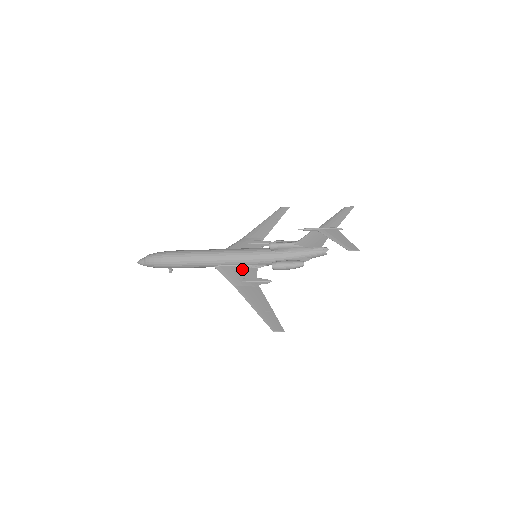
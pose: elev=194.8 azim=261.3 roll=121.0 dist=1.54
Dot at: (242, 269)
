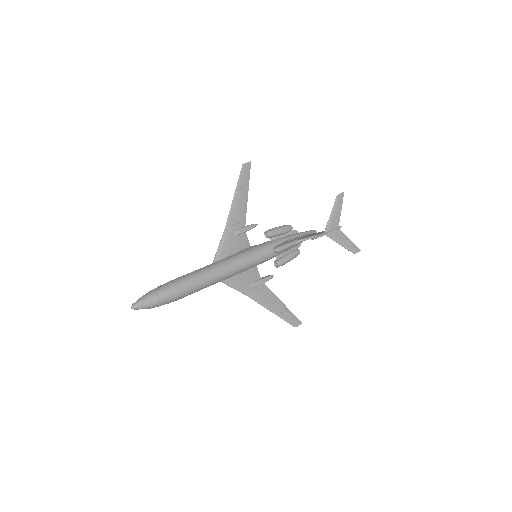
Dot at: (246, 274)
